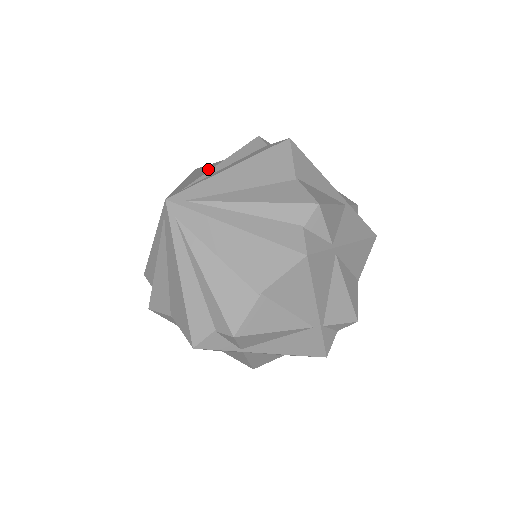
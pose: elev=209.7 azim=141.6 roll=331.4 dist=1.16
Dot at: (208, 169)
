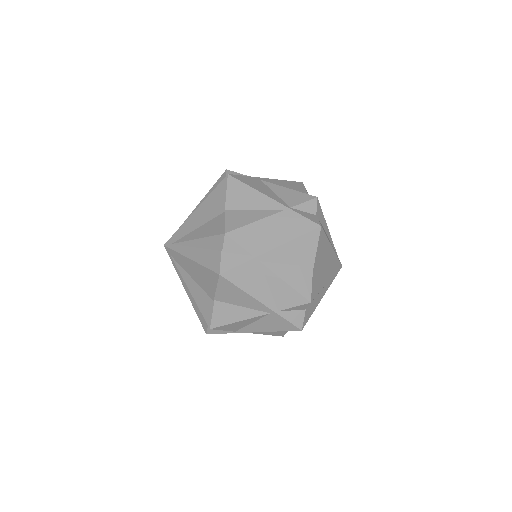
Dot at: occluded
